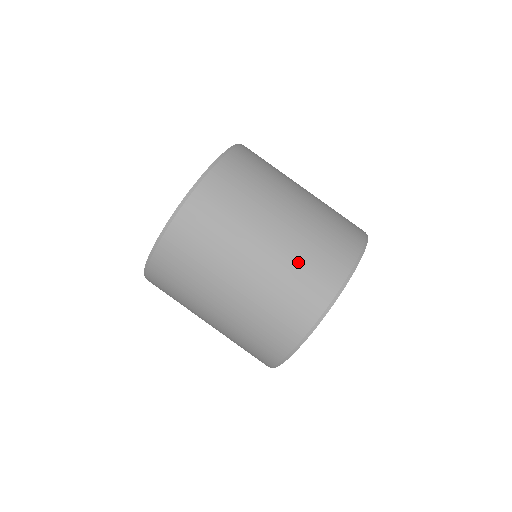
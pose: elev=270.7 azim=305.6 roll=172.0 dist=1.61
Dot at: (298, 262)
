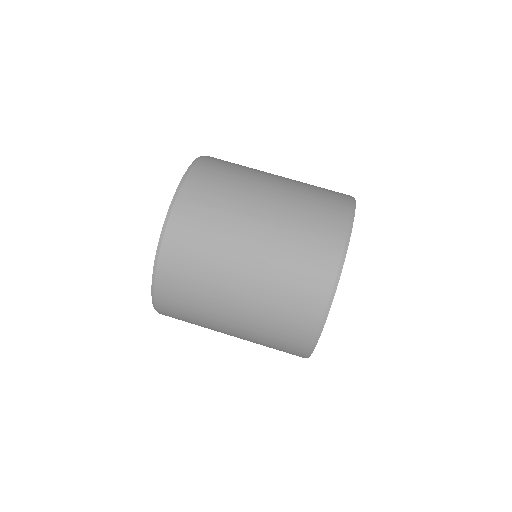
Dot at: (307, 194)
